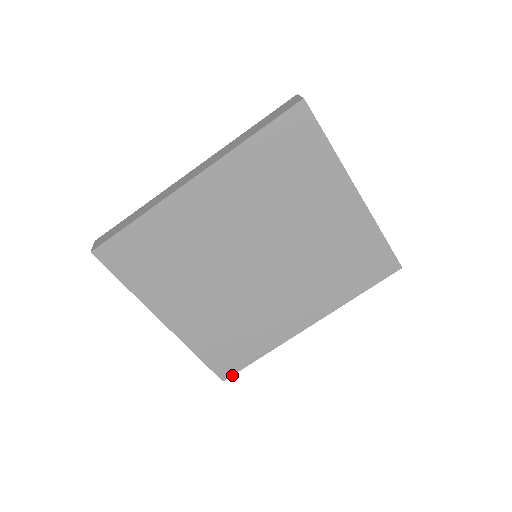
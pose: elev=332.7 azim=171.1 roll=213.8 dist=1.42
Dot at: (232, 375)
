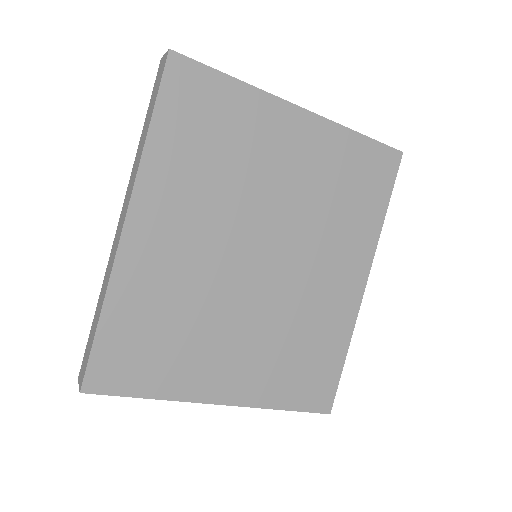
Dot at: (333, 400)
